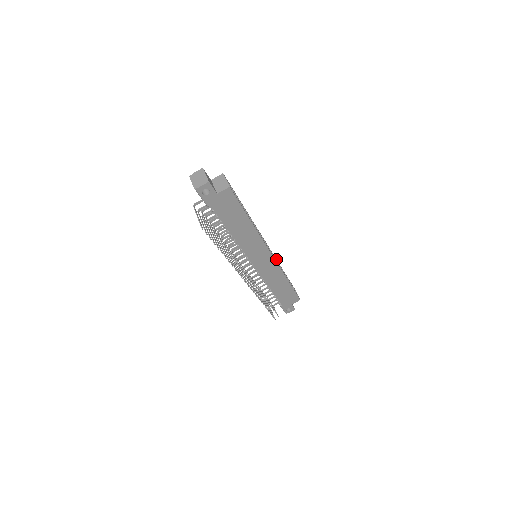
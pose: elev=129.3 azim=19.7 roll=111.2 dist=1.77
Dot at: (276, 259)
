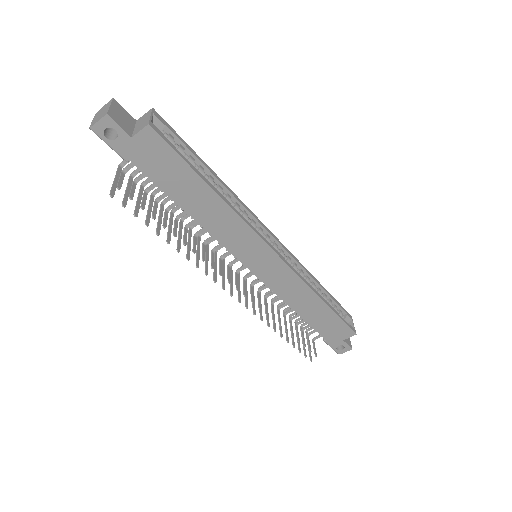
Dot at: (301, 265)
